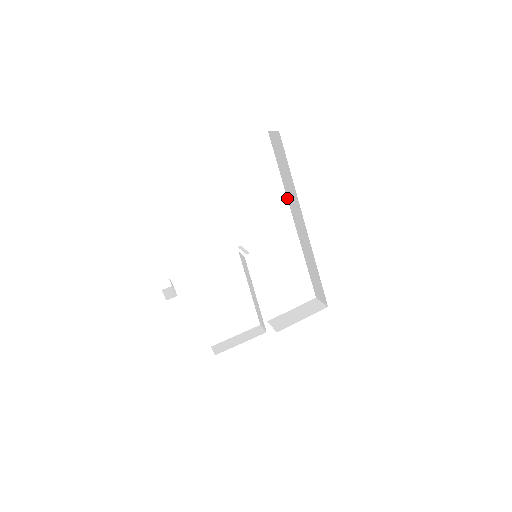
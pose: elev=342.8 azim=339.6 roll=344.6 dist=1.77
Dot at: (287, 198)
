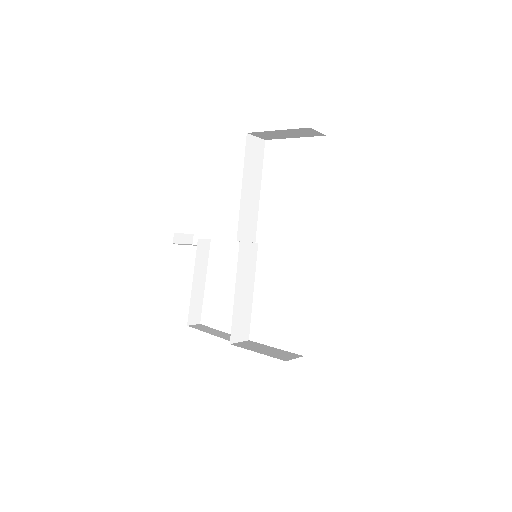
Dot at: occluded
